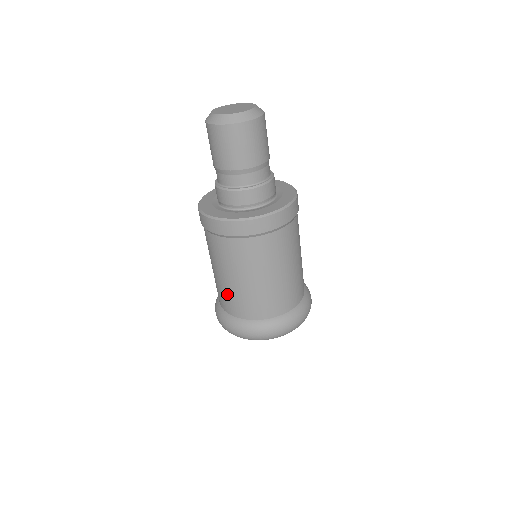
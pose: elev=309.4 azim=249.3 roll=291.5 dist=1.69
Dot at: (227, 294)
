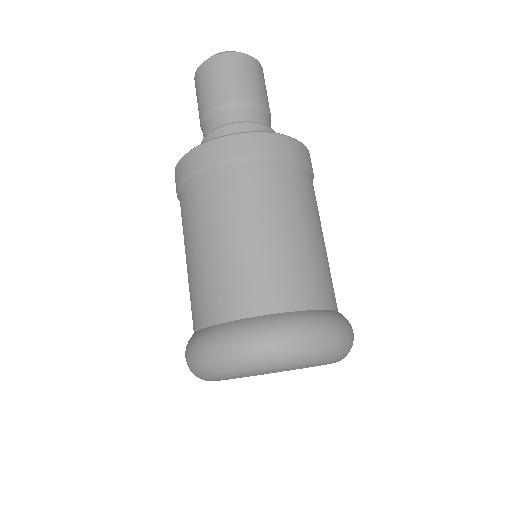
Dot at: (220, 276)
